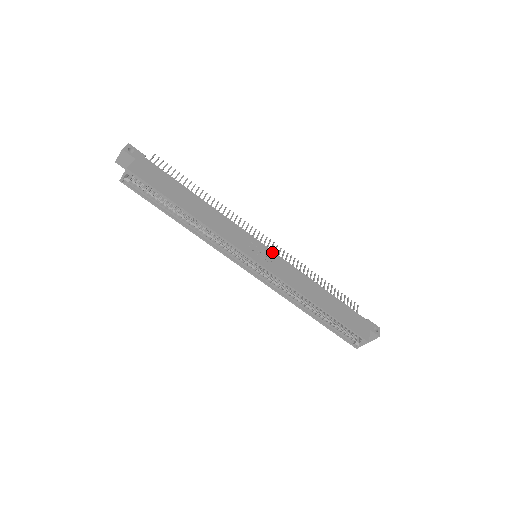
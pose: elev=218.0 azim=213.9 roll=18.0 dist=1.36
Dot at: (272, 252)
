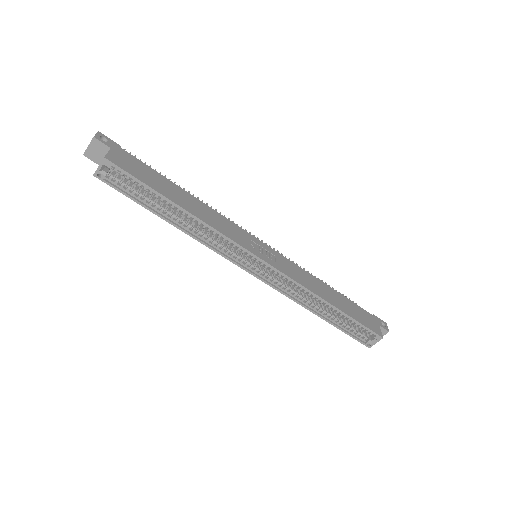
Dot at: (273, 250)
